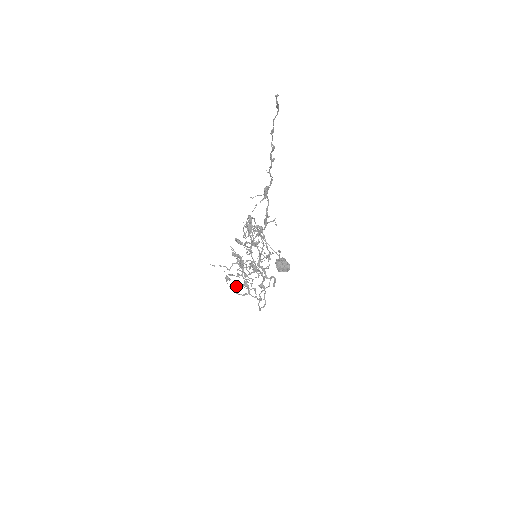
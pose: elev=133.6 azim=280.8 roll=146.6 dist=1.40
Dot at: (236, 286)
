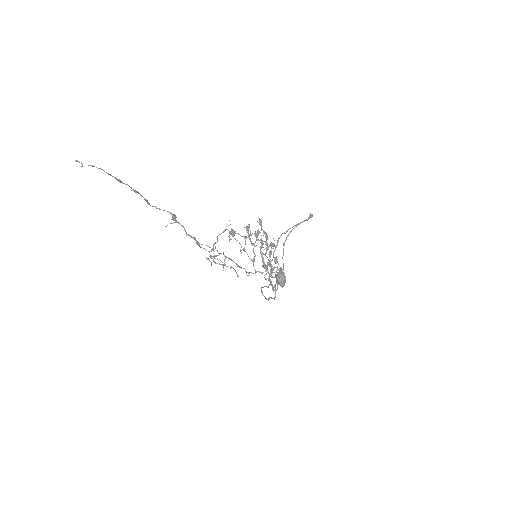
Dot at: occluded
